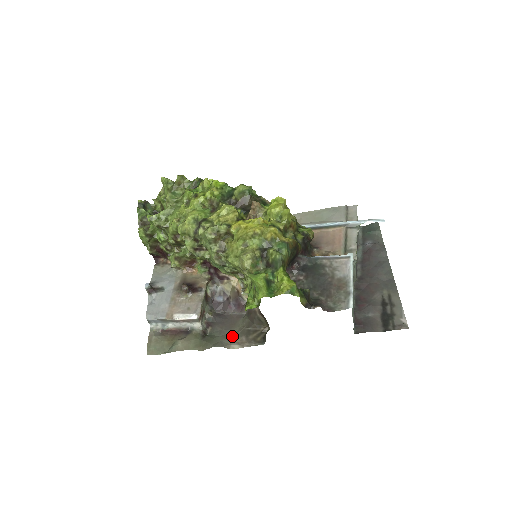
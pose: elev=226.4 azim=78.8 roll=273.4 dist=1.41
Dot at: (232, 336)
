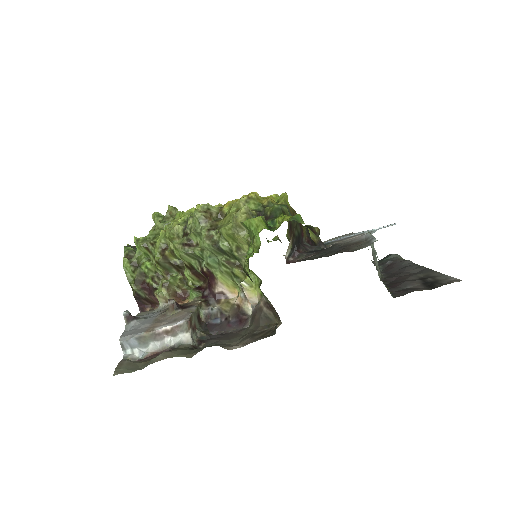
Dot at: (232, 343)
